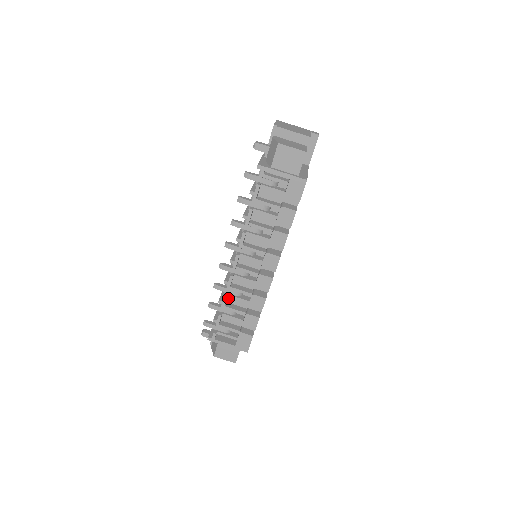
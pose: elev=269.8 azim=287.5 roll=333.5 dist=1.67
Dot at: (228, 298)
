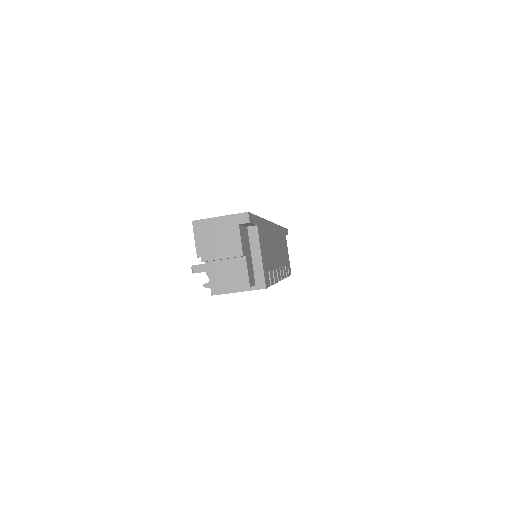
Dot at: occluded
